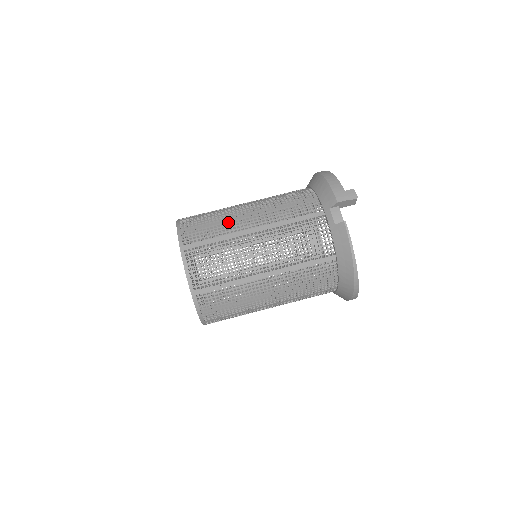
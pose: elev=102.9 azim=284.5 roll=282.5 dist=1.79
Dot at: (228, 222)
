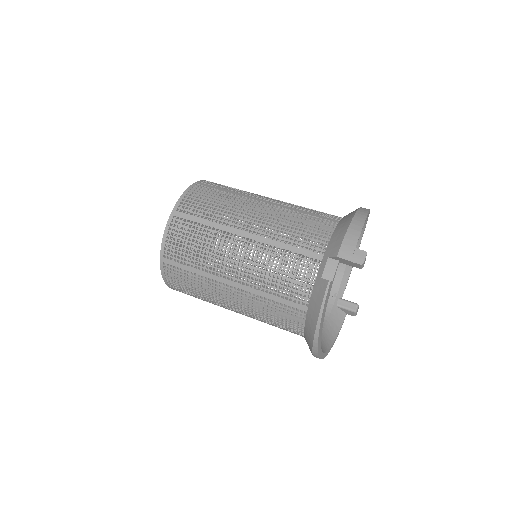
Dot at: (229, 211)
